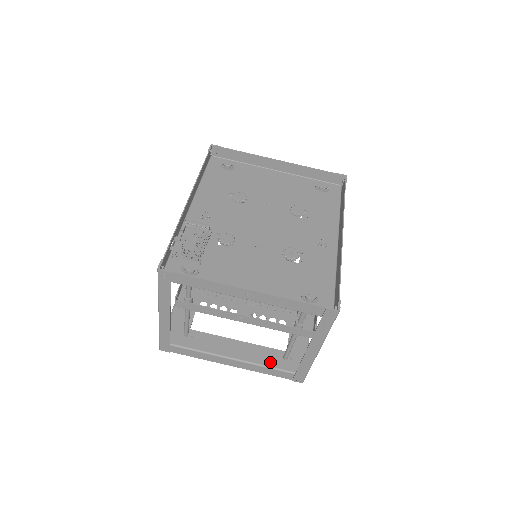
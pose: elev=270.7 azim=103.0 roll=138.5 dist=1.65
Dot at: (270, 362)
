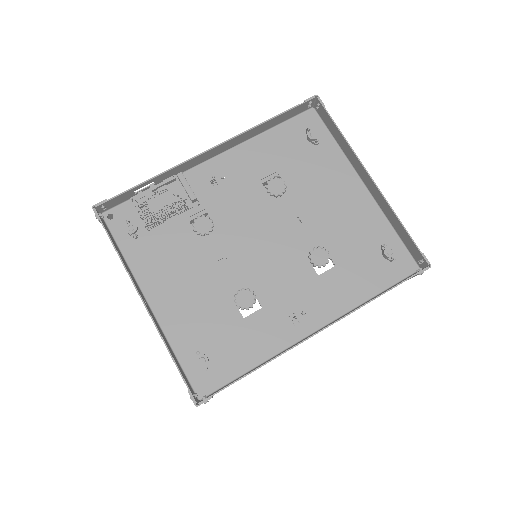
Dot at: occluded
